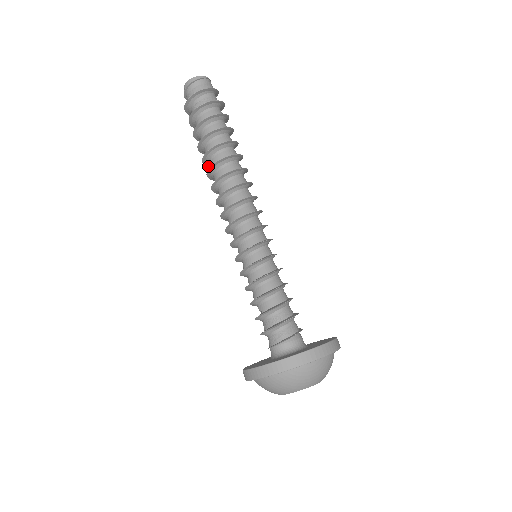
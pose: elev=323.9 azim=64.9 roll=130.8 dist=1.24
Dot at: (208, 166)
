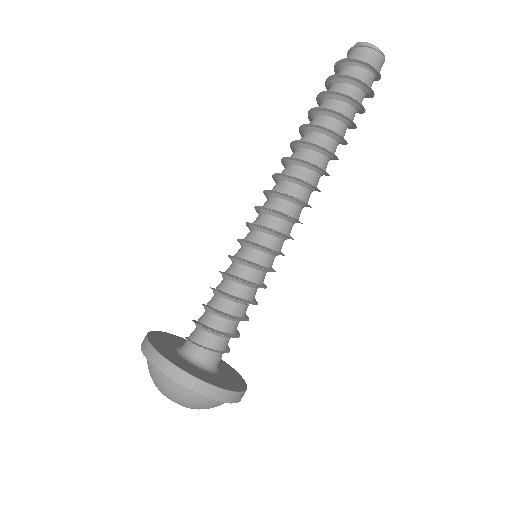
Dot at: occluded
